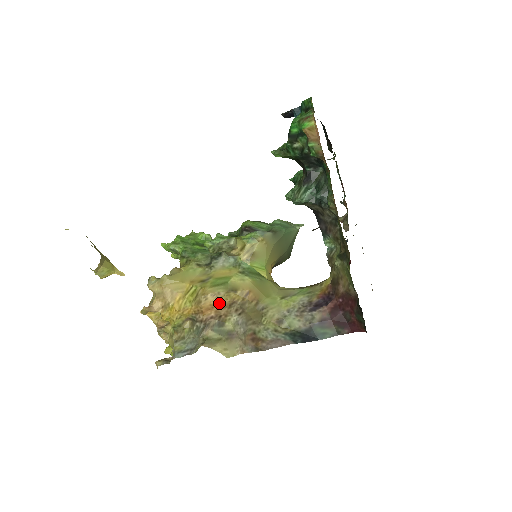
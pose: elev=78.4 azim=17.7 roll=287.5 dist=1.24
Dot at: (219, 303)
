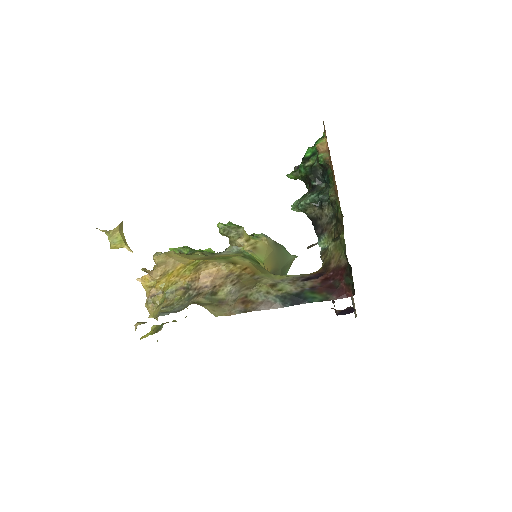
Dot at: (217, 273)
